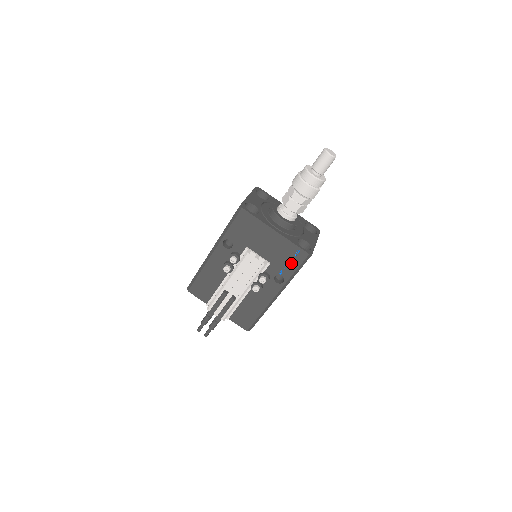
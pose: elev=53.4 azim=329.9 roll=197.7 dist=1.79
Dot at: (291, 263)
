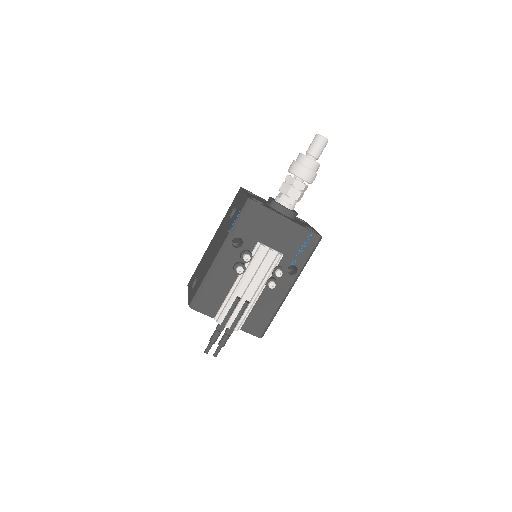
Dot at: (304, 250)
